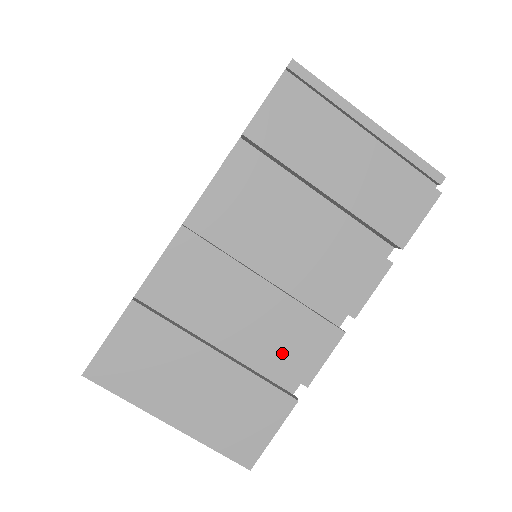
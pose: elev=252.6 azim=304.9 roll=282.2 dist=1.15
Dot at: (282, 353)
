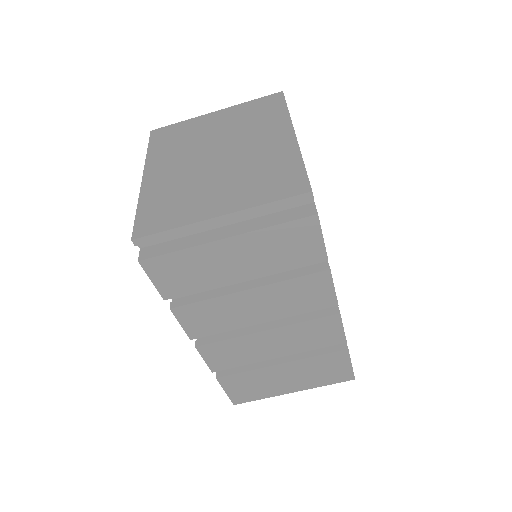
Dot at: (314, 343)
